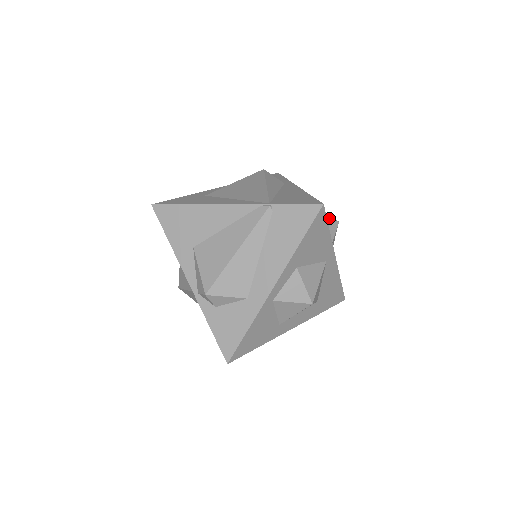
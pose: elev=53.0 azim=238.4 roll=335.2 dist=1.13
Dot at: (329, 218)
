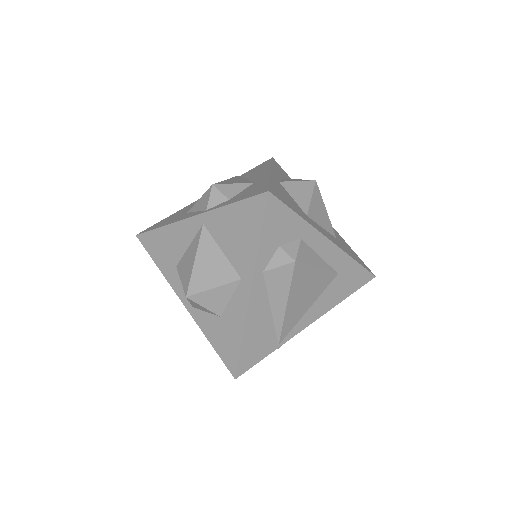
Dot at: occluded
